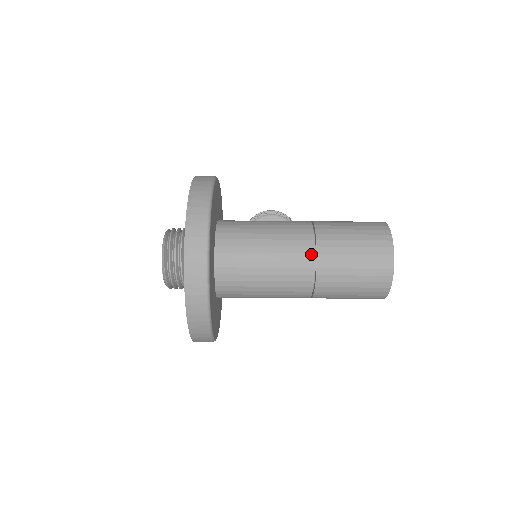
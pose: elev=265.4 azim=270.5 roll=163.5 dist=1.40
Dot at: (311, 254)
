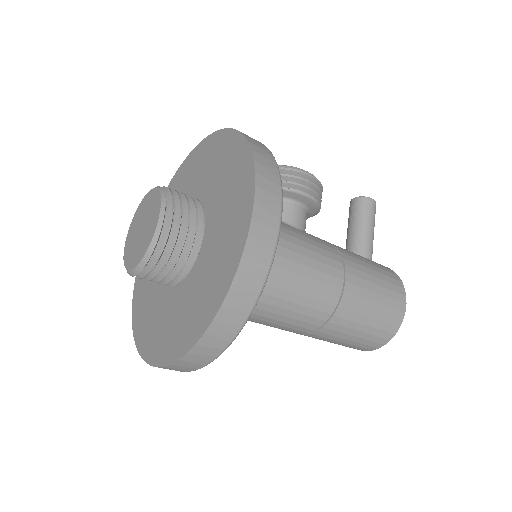
Dot at: (317, 326)
